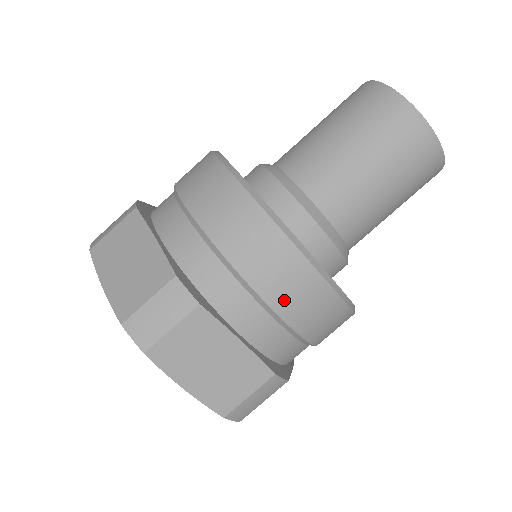
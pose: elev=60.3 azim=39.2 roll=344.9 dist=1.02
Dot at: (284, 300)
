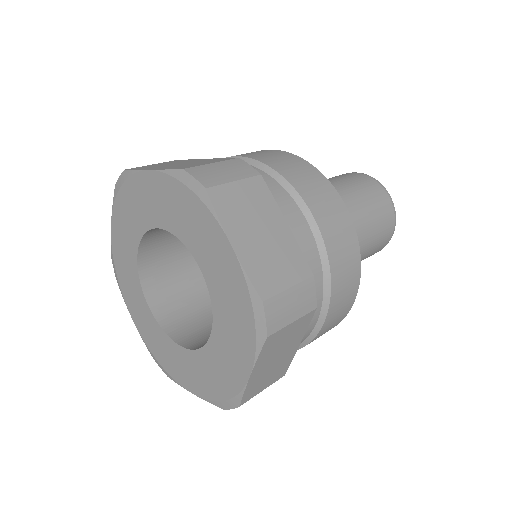
Dot at: (330, 321)
